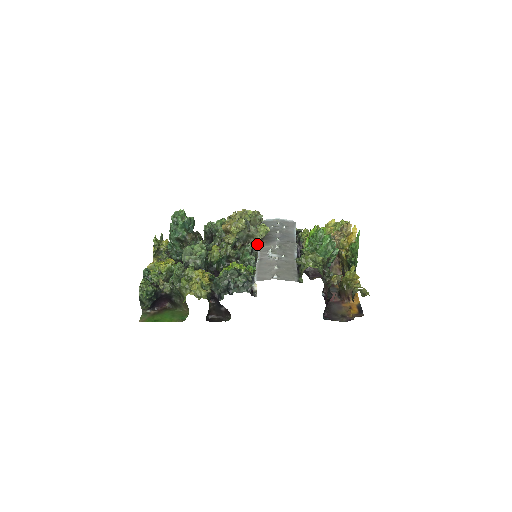
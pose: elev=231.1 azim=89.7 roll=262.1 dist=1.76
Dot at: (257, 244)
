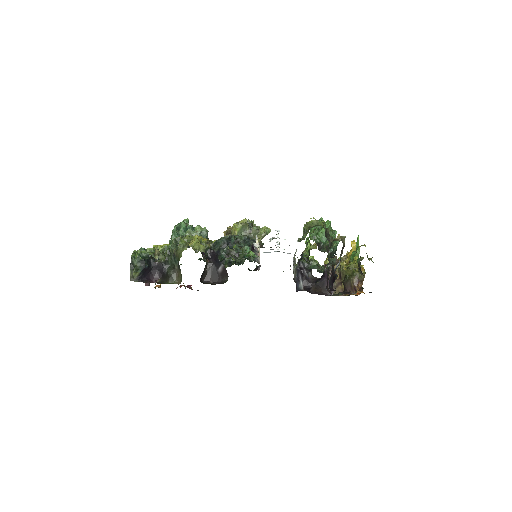
Dot at: occluded
